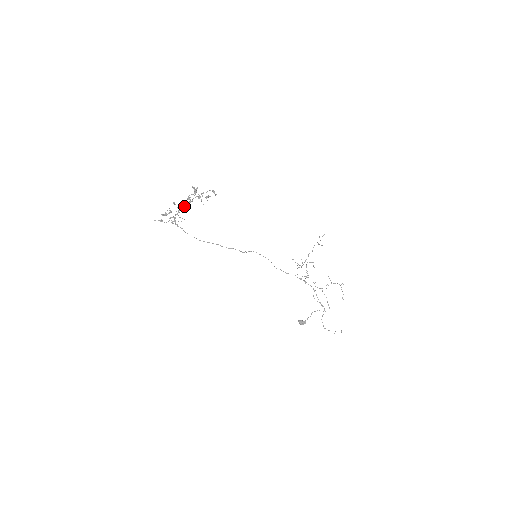
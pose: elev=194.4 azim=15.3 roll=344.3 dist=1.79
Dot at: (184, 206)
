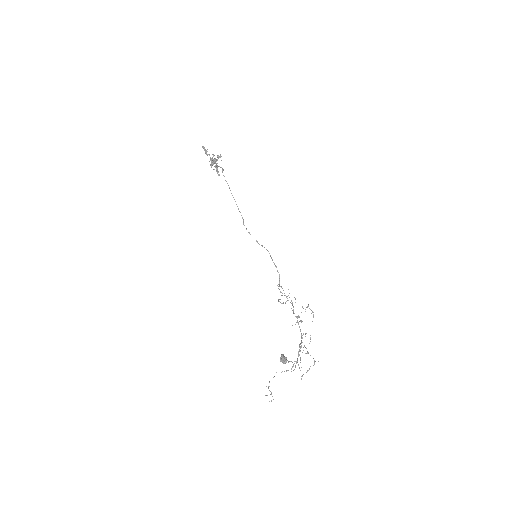
Dot at: occluded
